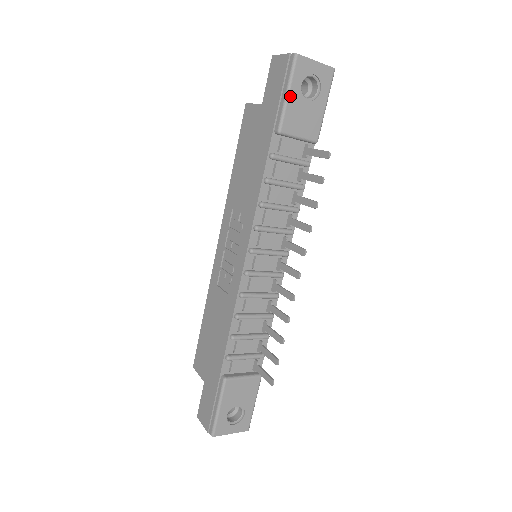
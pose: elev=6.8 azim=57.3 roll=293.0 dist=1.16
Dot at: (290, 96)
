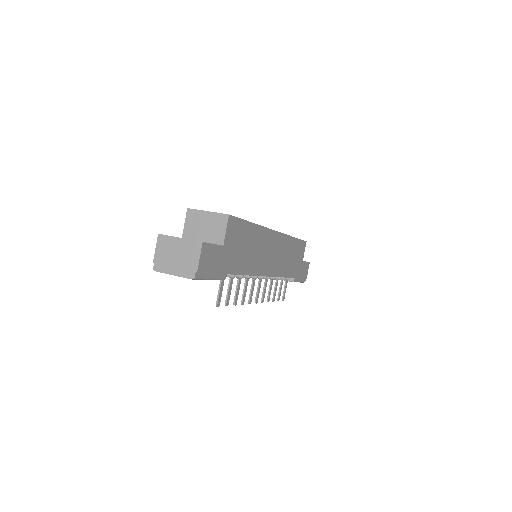
Dot at: occluded
